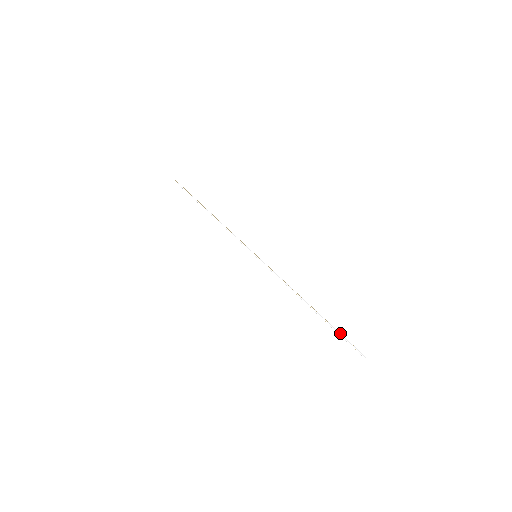
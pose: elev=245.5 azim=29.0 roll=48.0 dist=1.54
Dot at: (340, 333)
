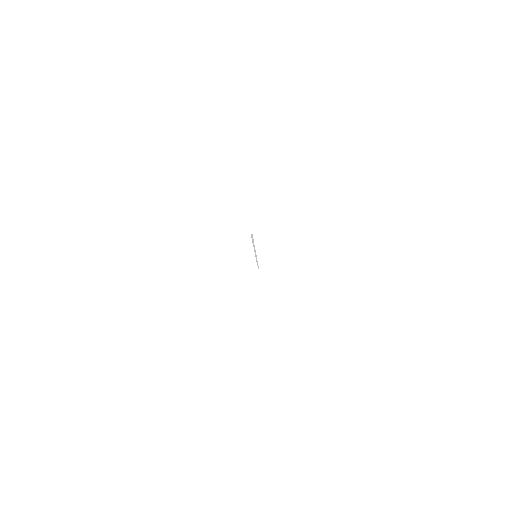
Dot at: occluded
